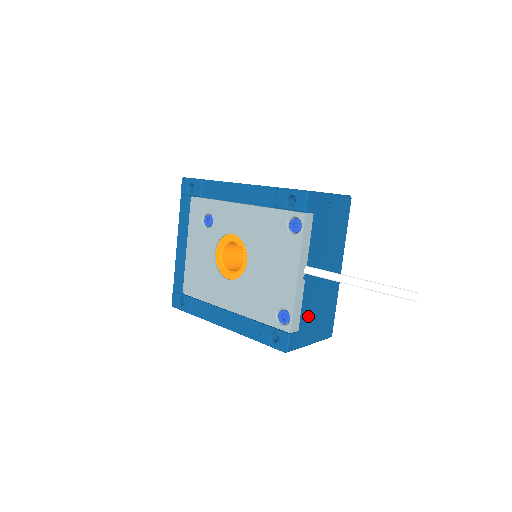
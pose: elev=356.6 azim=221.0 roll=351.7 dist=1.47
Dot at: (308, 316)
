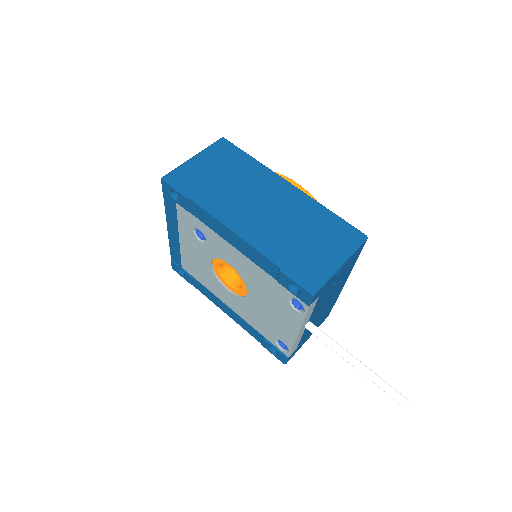
Dot at: (306, 335)
